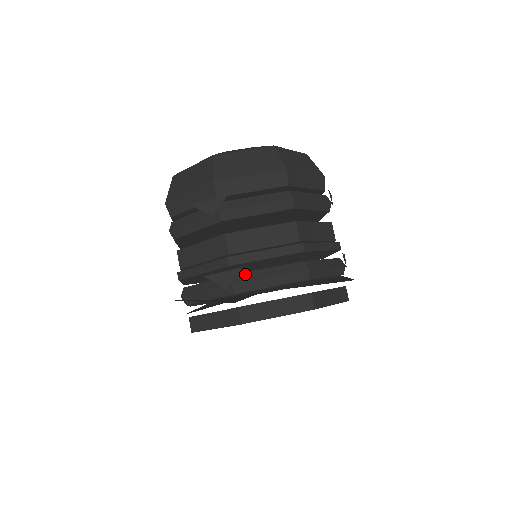
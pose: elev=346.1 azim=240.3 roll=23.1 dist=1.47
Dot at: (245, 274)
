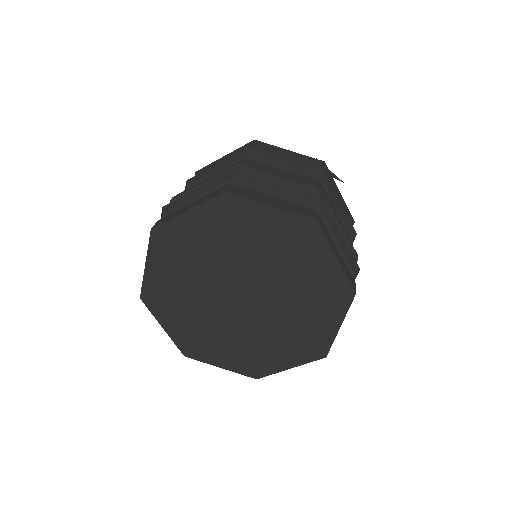
Dot at: occluded
